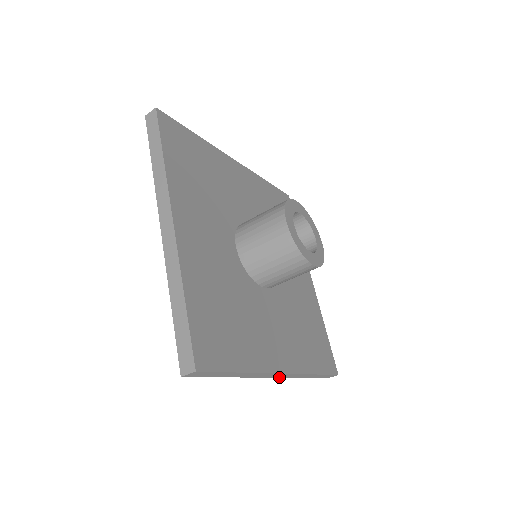
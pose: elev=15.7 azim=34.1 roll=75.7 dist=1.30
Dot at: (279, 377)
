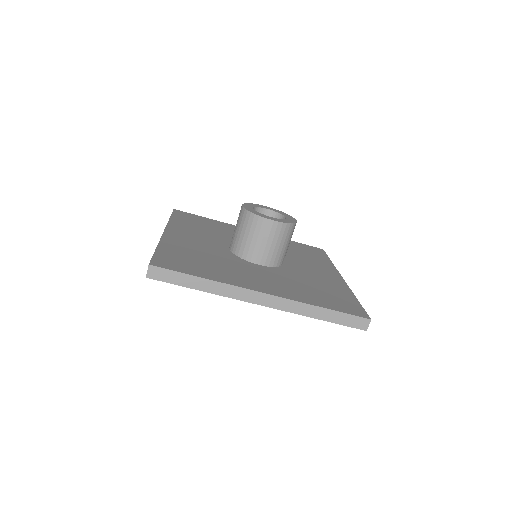
Dot at: (272, 307)
